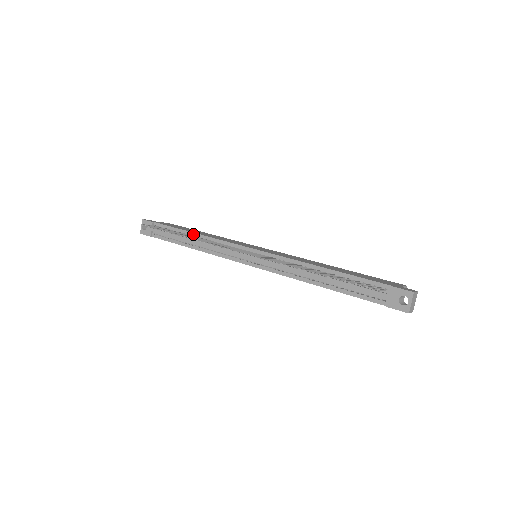
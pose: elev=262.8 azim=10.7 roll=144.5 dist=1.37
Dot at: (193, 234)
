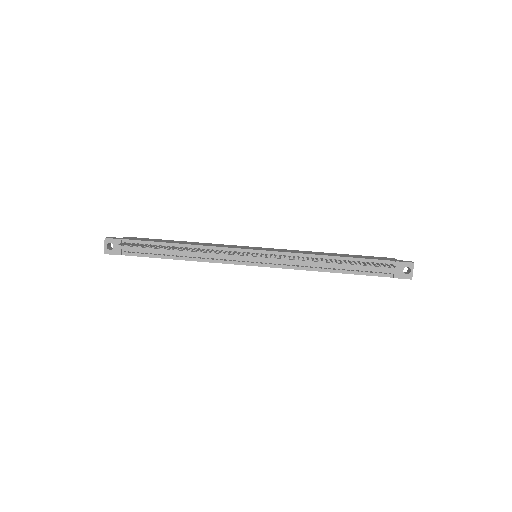
Dot at: (181, 245)
